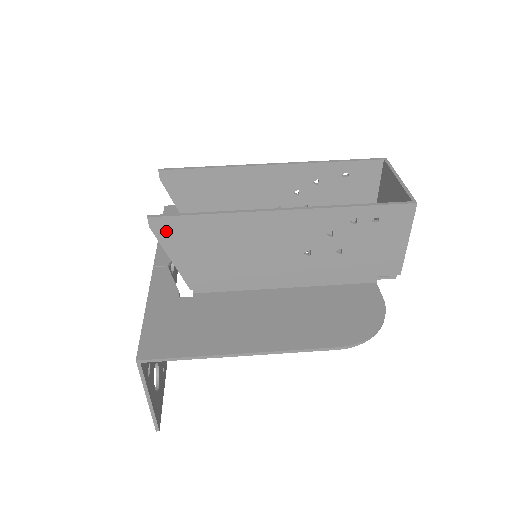
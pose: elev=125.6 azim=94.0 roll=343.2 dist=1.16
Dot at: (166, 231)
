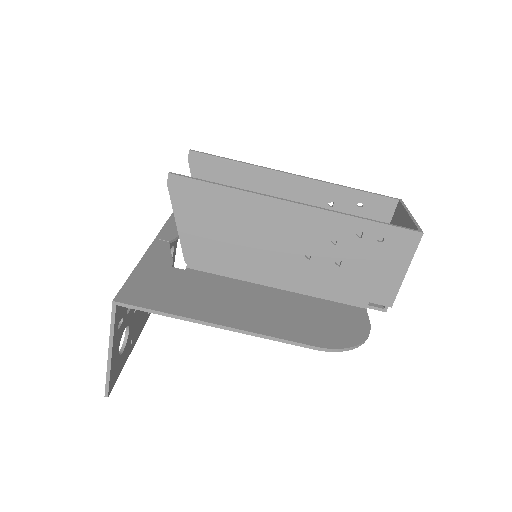
Dot at: (181, 192)
